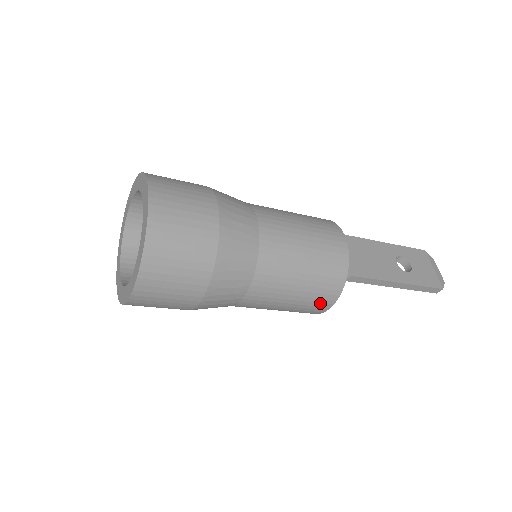
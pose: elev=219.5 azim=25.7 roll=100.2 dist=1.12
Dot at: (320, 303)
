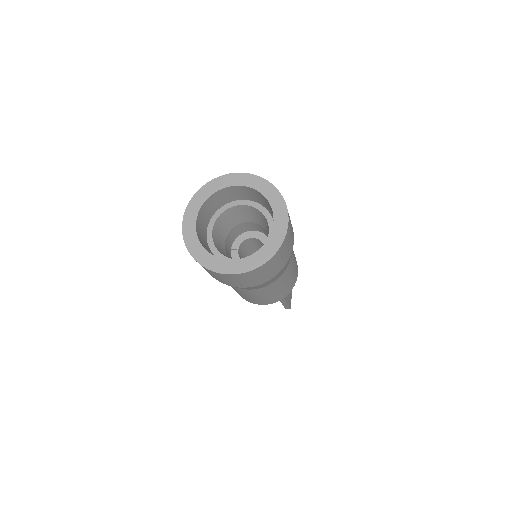
Dot at: (262, 302)
